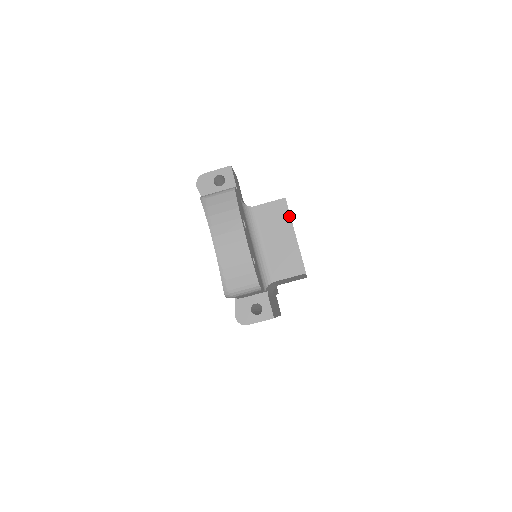
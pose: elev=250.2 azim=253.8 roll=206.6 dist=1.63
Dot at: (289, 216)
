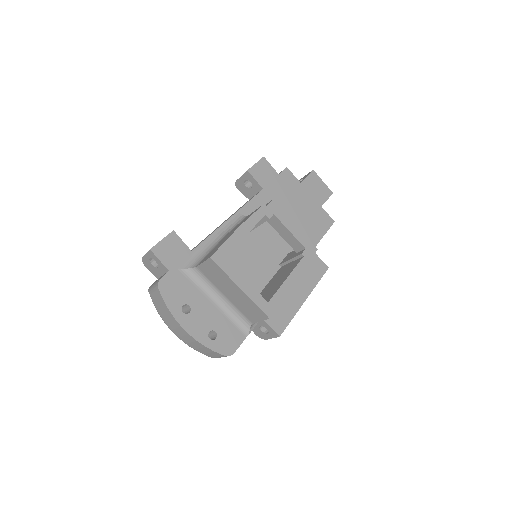
Dot at: (224, 273)
